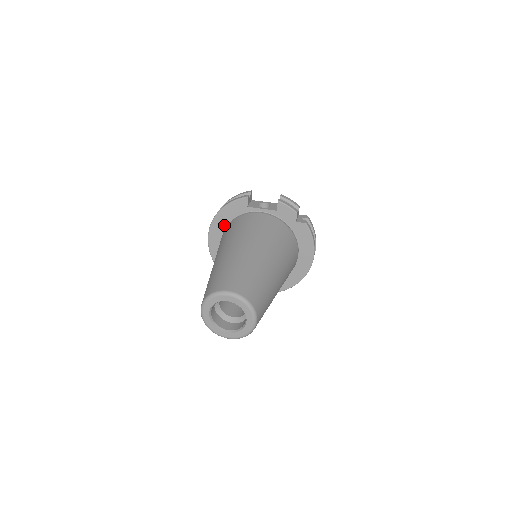
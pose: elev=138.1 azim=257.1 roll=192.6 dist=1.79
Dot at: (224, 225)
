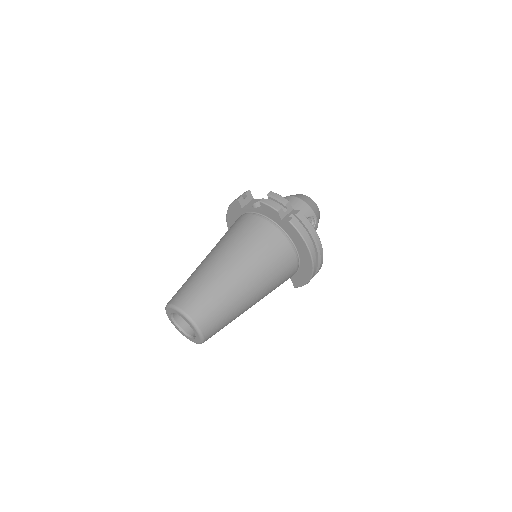
Dot at: occluded
